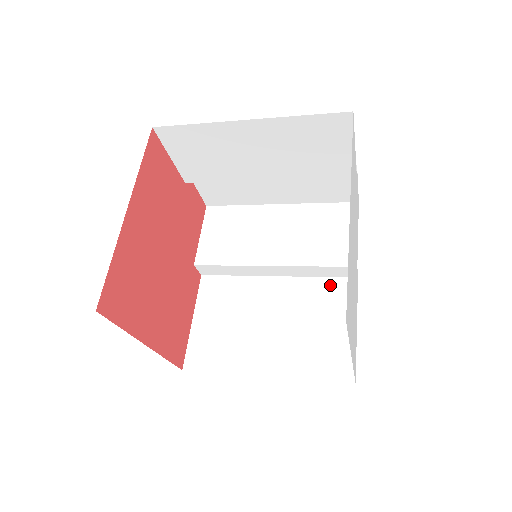
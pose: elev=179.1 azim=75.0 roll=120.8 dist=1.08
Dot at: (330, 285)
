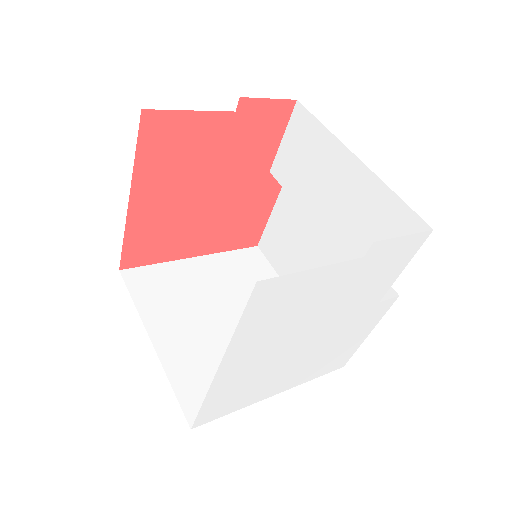
Dot at: occluded
